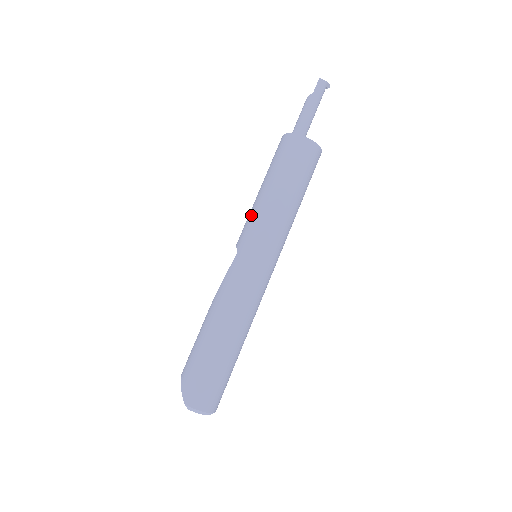
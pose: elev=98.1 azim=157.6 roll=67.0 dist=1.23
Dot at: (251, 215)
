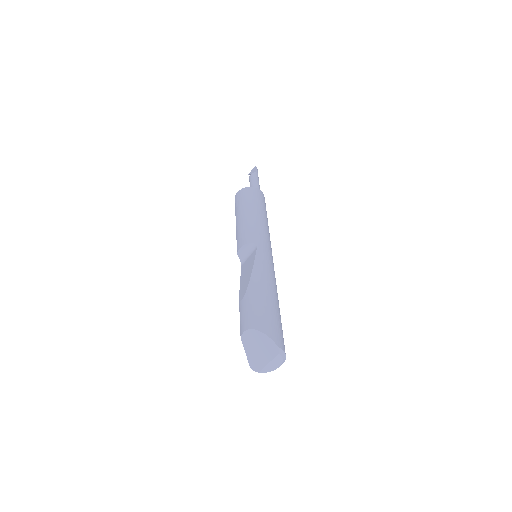
Dot at: (253, 225)
